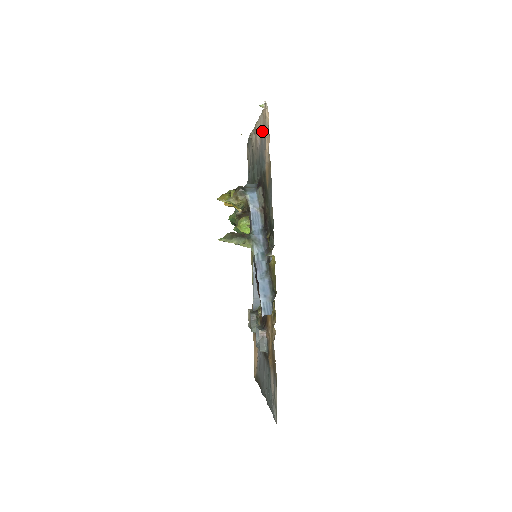
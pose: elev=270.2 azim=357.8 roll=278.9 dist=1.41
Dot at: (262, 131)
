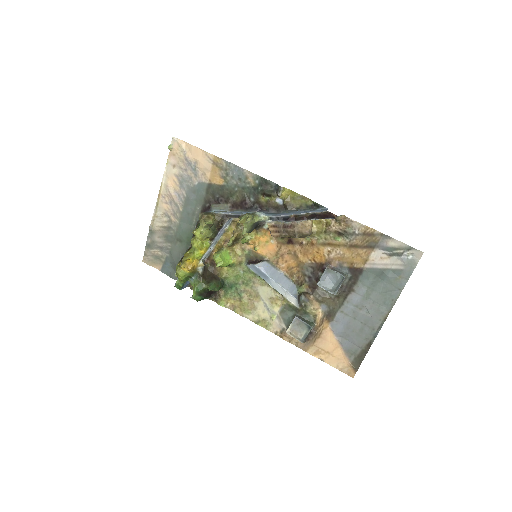
Dot at: (179, 171)
